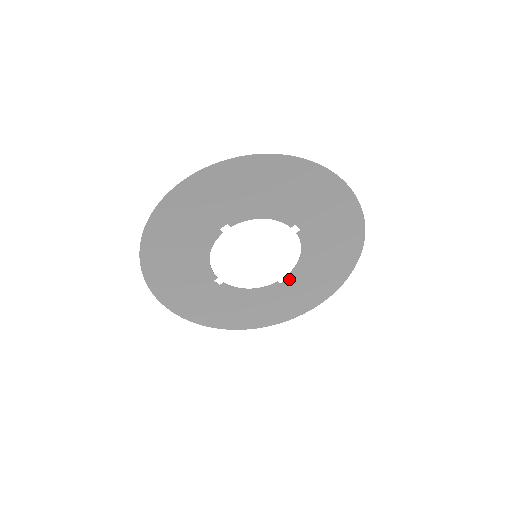
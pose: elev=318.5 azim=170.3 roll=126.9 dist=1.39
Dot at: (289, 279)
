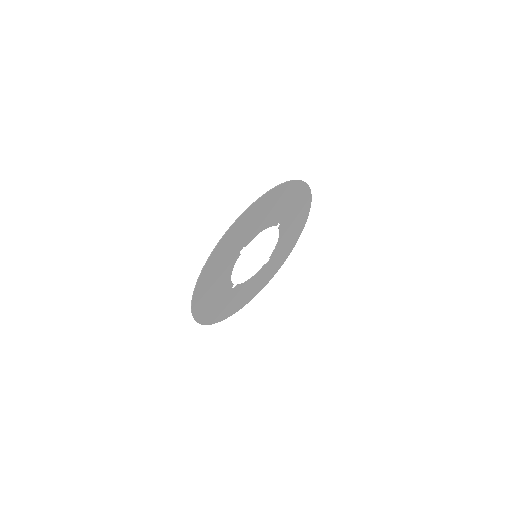
Dot at: (271, 258)
